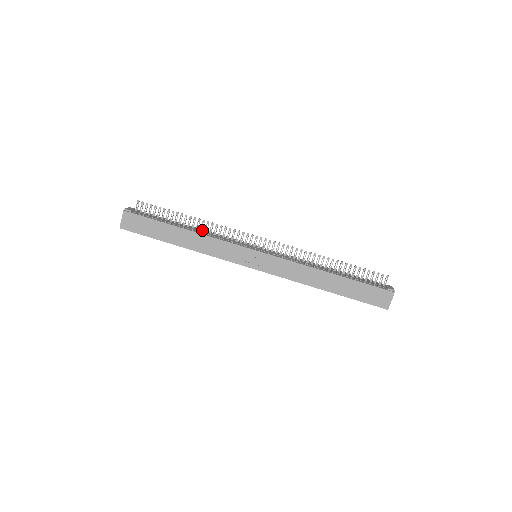
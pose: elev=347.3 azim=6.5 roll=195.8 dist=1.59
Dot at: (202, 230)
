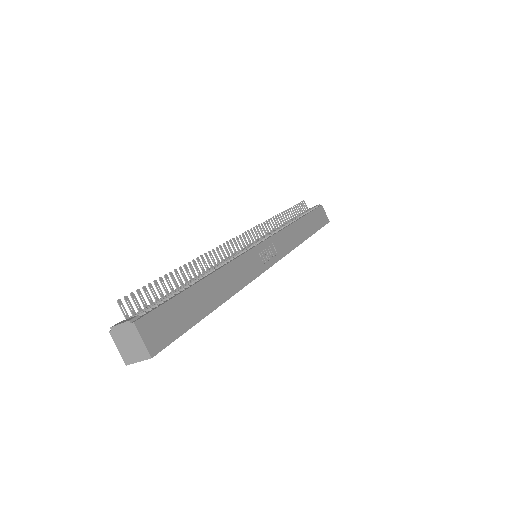
Dot at: (205, 272)
